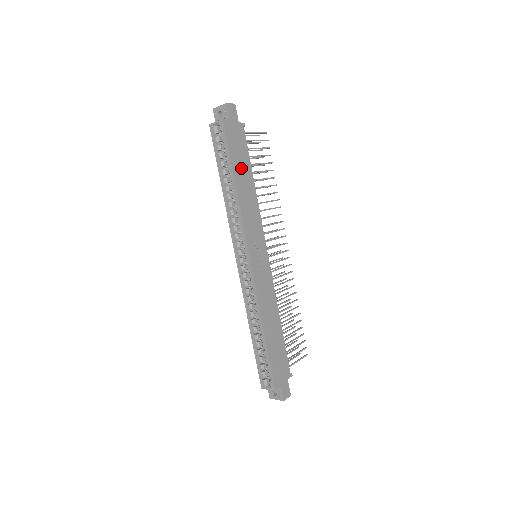
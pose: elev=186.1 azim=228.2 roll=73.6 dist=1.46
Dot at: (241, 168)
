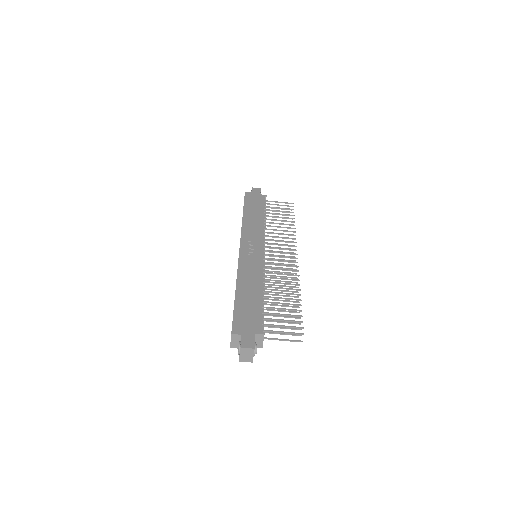
Dot at: (253, 210)
